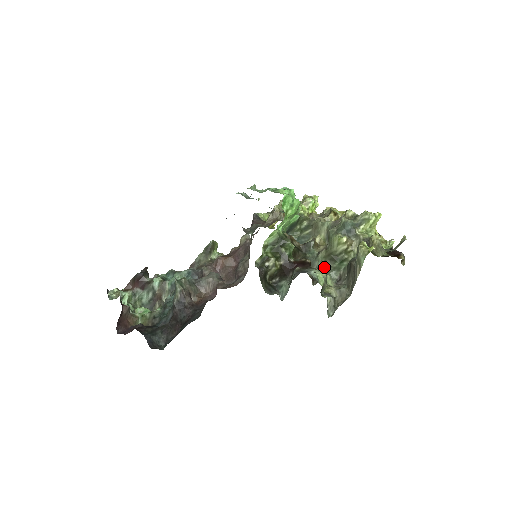
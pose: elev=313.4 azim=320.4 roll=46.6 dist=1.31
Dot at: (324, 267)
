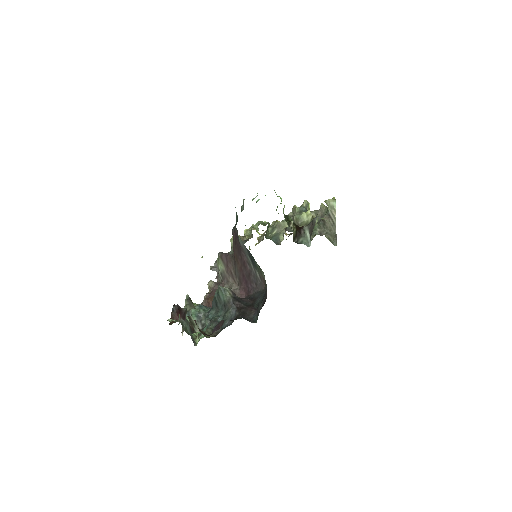
Dot at: occluded
